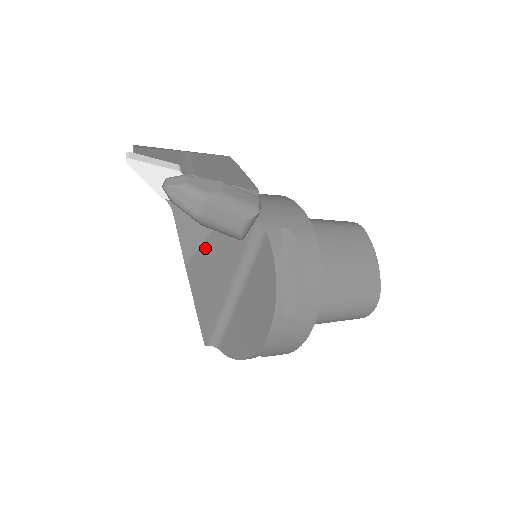
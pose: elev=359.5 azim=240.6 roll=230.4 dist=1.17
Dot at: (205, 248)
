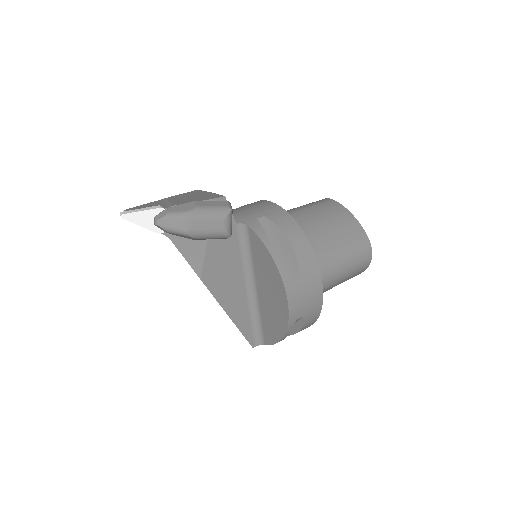
Dot at: (208, 259)
